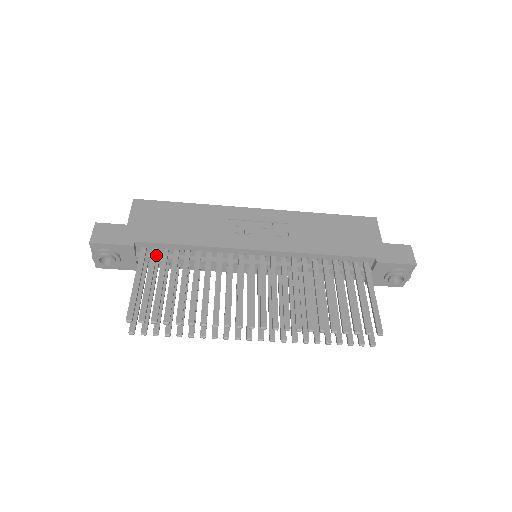
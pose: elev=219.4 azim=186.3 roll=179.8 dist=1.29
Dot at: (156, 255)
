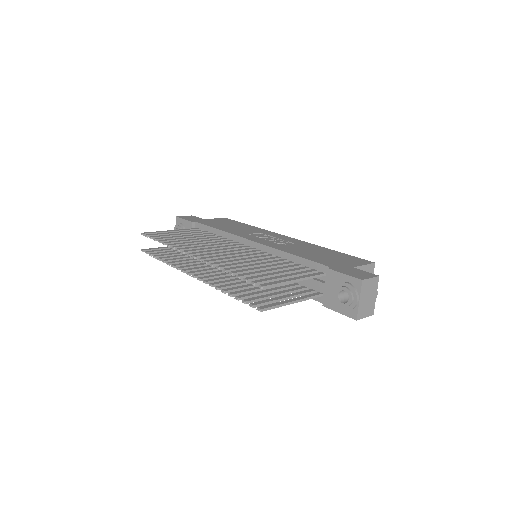
Dot at: (199, 231)
